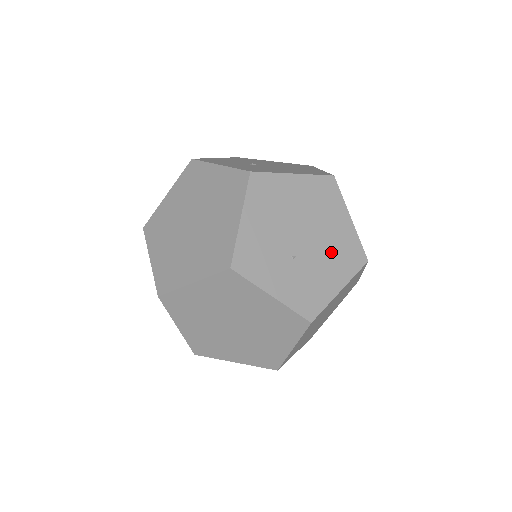
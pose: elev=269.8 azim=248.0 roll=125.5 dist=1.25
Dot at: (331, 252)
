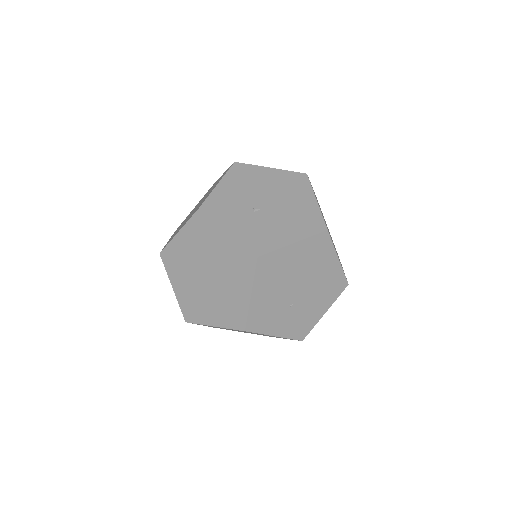
Dot at: (320, 290)
